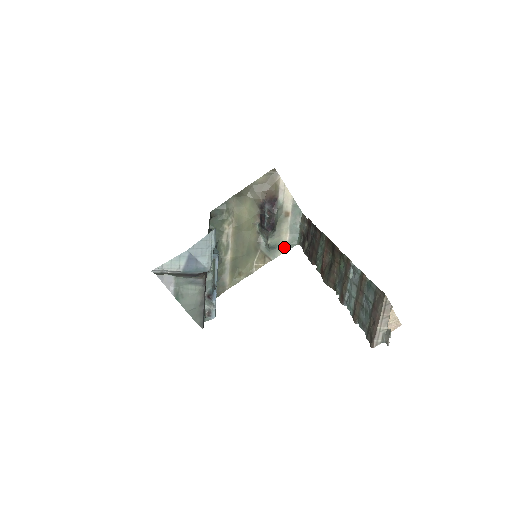
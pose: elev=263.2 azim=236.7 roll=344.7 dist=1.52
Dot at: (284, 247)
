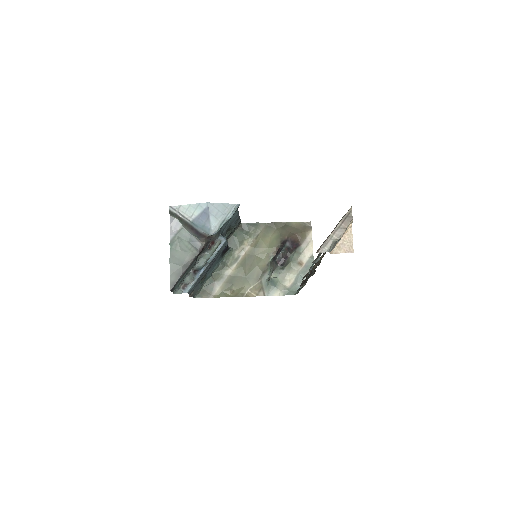
Dot at: (282, 290)
